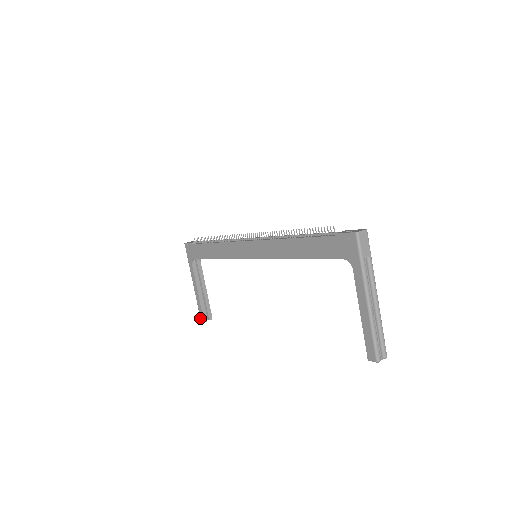
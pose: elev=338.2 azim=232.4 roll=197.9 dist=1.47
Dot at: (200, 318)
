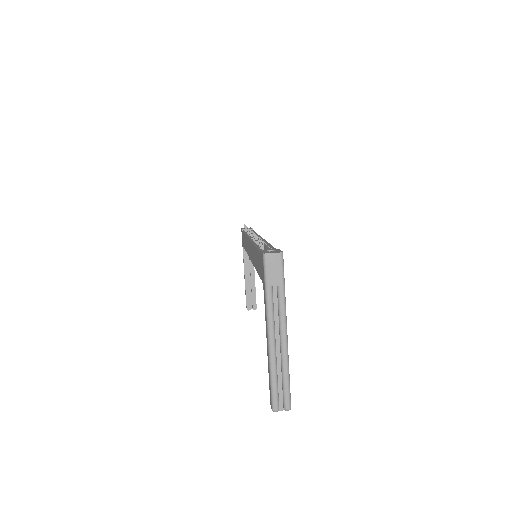
Dot at: occluded
